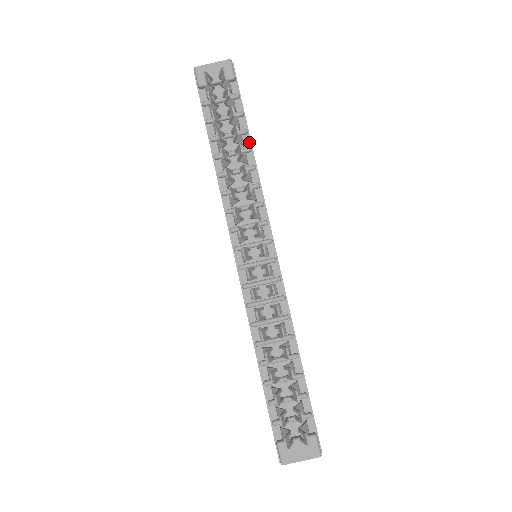
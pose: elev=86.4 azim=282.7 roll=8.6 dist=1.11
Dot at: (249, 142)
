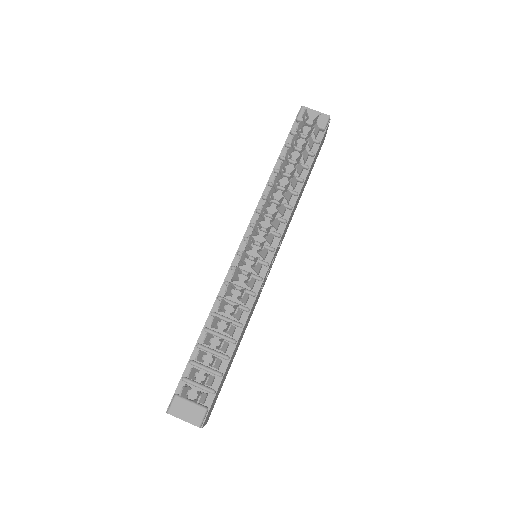
Dot at: (305, 176)
